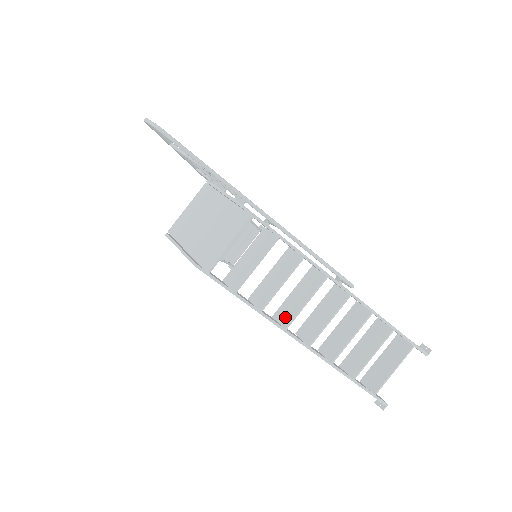
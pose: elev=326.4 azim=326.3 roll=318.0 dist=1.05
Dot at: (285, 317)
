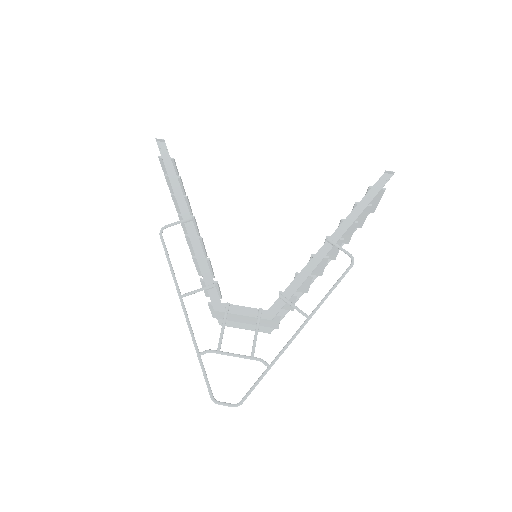
Dot at: (316, 274)
